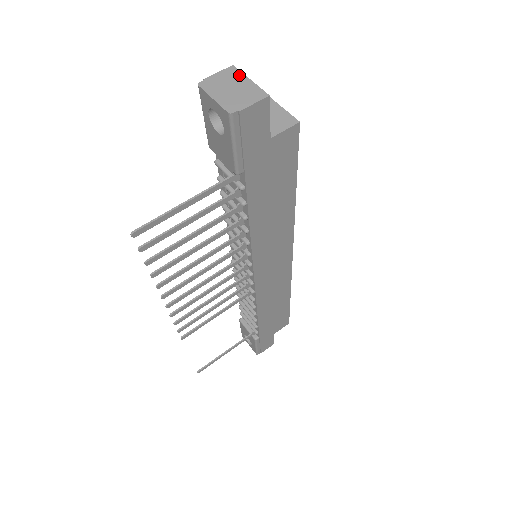
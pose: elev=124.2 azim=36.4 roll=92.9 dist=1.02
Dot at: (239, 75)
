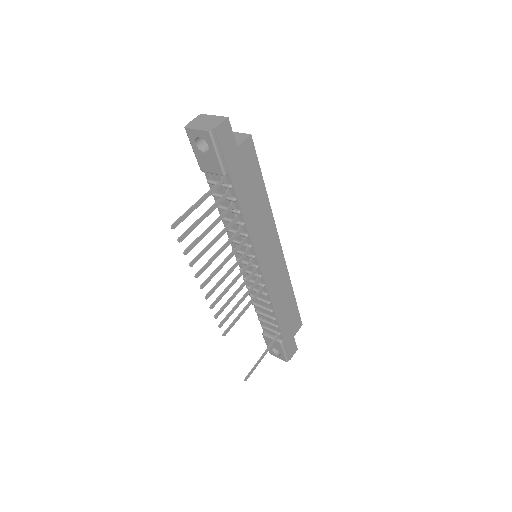
Dot at: (206, 116)
